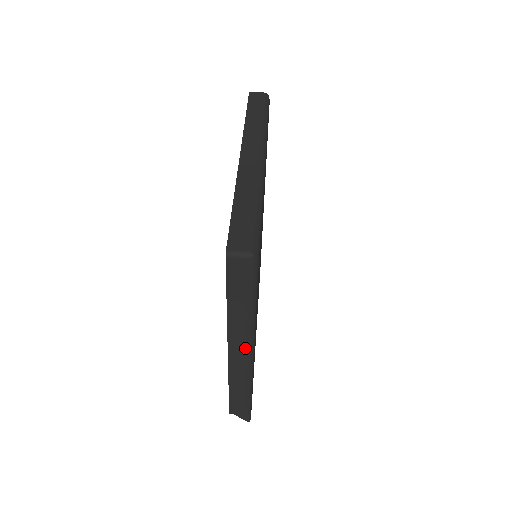
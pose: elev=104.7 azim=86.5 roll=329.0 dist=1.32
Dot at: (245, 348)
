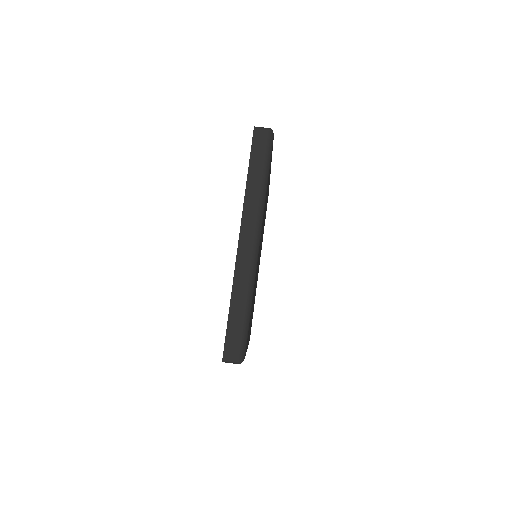
Dot at: occluded
